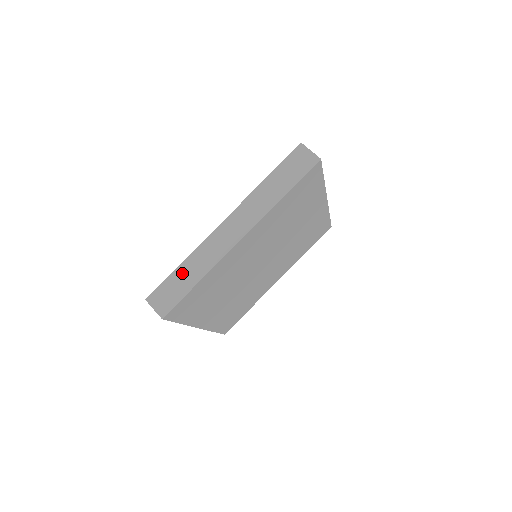
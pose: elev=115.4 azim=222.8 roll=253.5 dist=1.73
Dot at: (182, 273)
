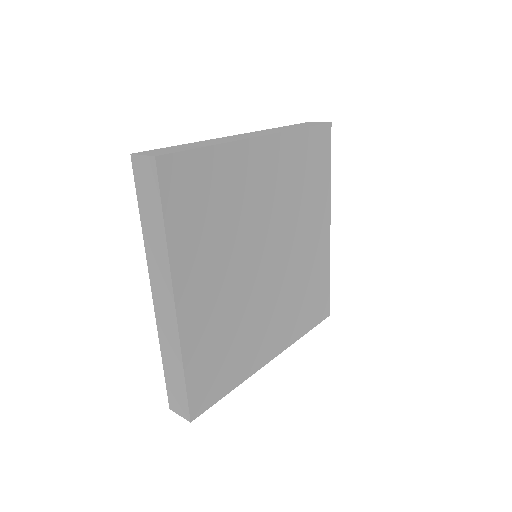
Dot at: (187, 145)
